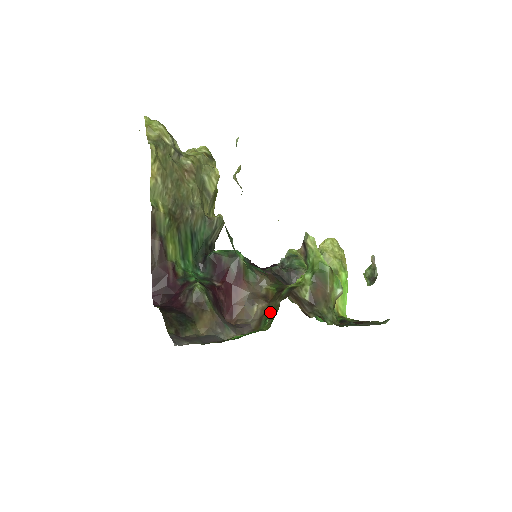
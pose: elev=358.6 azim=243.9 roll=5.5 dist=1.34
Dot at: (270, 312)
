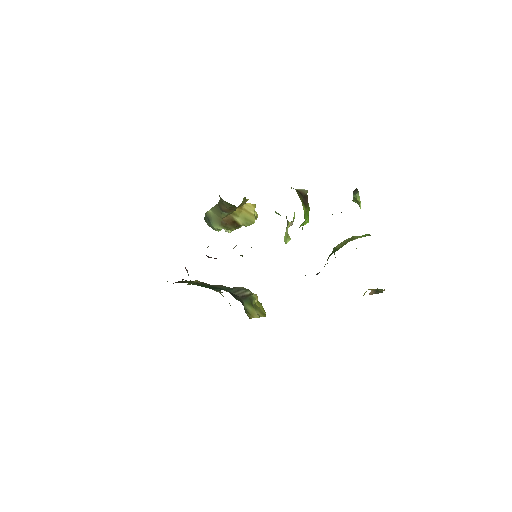
Dot at: occluded
